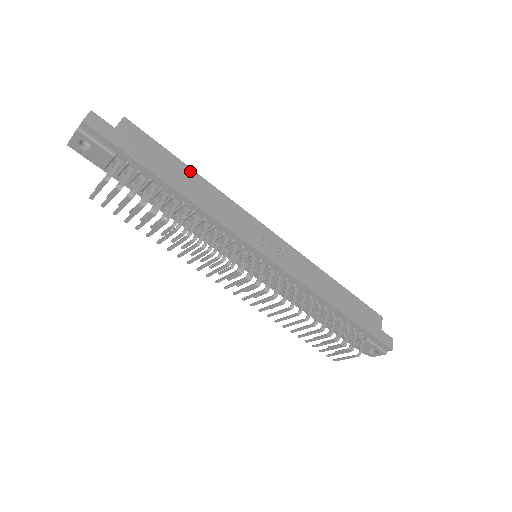
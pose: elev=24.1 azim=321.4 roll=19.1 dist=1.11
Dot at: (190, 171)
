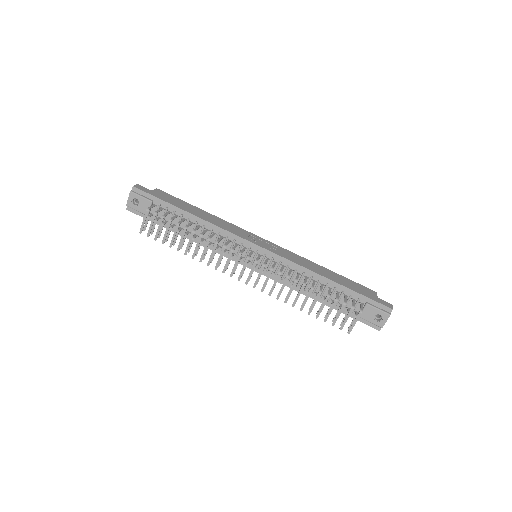
Dot at: (199, 209)
